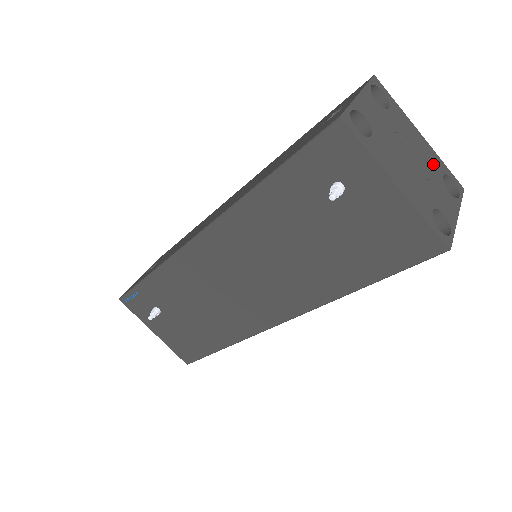
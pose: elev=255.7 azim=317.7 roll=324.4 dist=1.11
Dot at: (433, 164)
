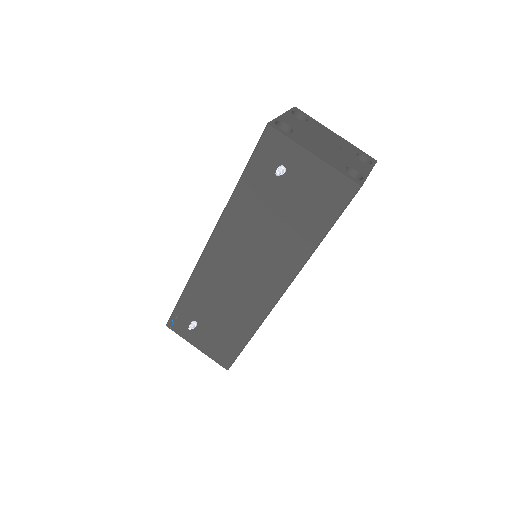
Dot at: (347, 148)
